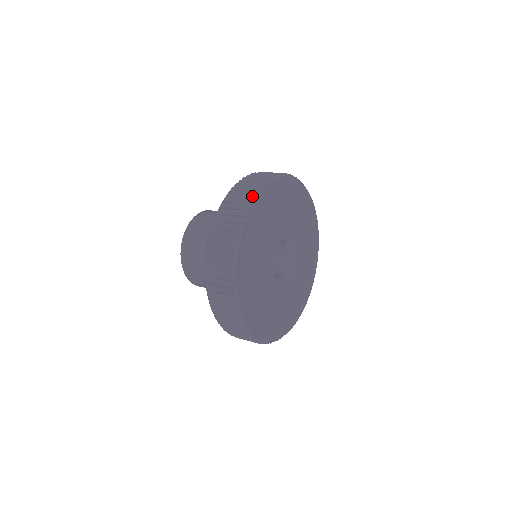
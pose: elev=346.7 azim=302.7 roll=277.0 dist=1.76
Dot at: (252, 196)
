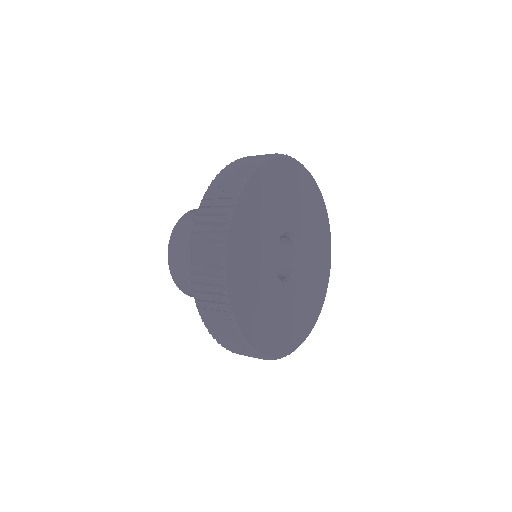
Dot at: (219, 257)
